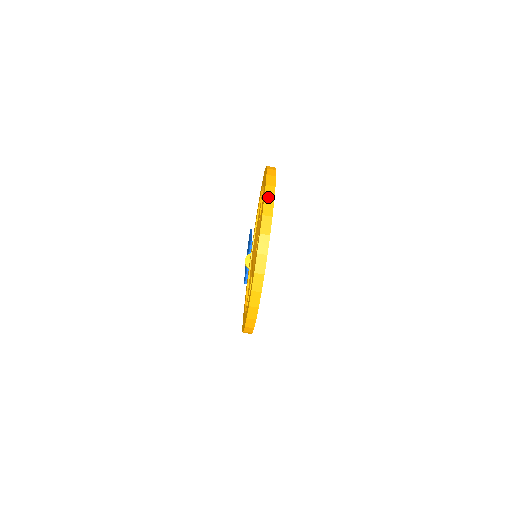
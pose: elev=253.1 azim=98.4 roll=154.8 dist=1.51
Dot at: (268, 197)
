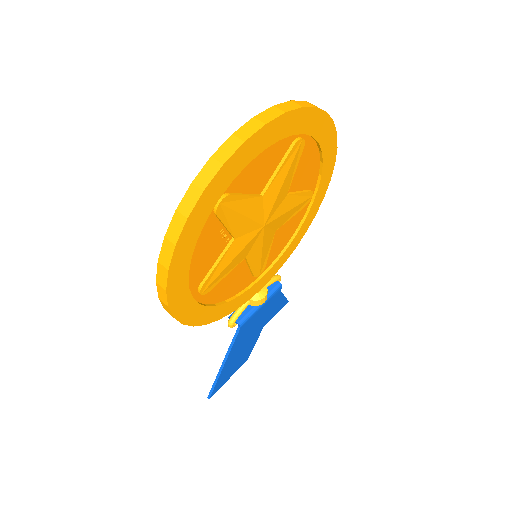
Dot at: (297, 102)
